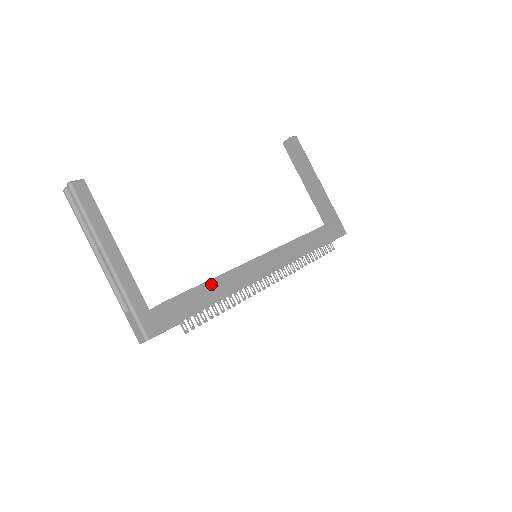
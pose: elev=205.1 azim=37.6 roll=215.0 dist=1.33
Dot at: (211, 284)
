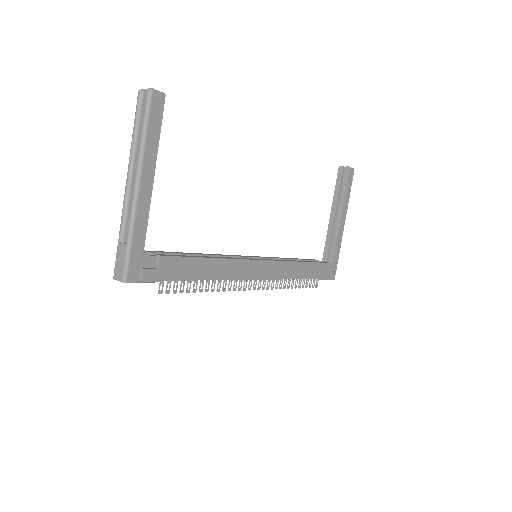
Dot at: (208, 262)
